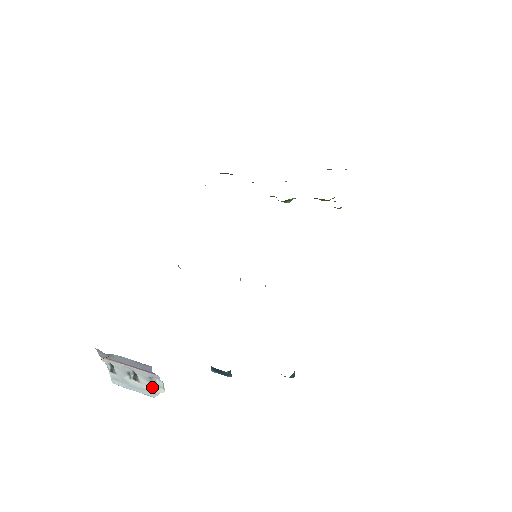
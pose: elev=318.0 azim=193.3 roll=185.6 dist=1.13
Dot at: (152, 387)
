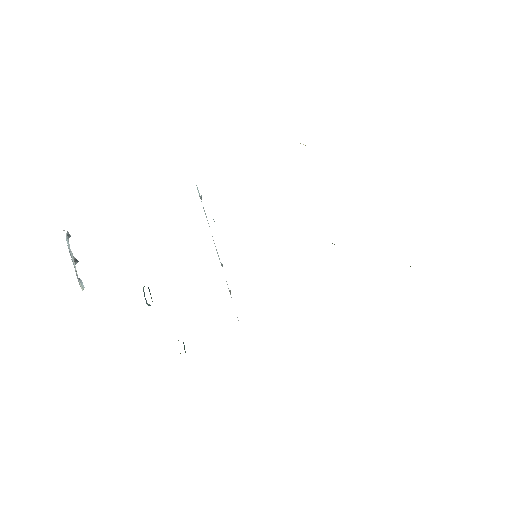
Dot at: (79, 279)
